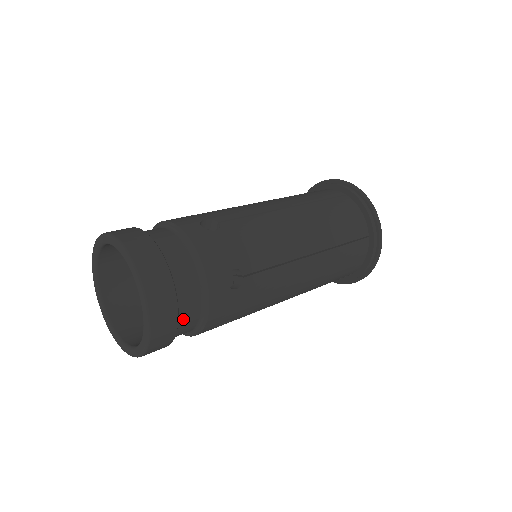
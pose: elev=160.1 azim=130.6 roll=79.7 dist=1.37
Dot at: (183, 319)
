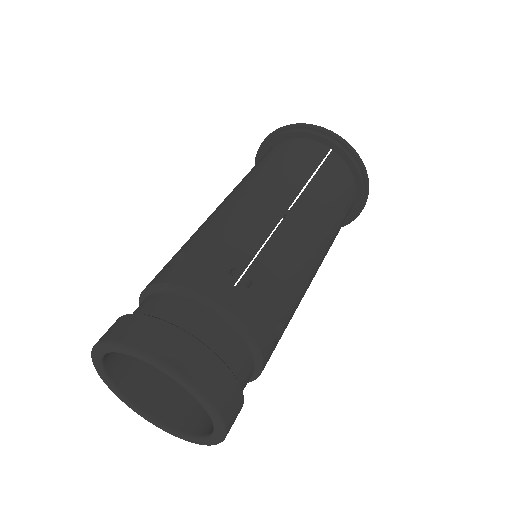
Dot at: (227, 356)
